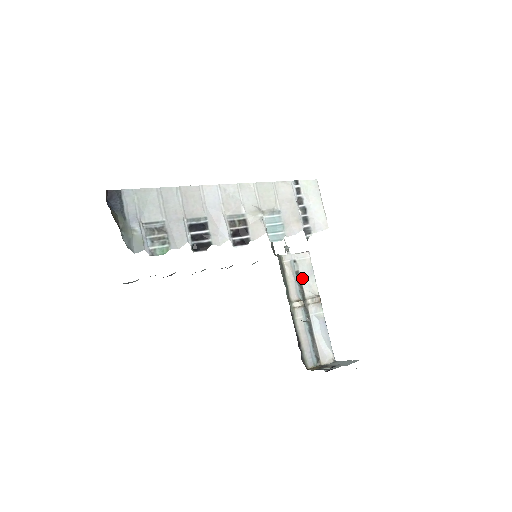
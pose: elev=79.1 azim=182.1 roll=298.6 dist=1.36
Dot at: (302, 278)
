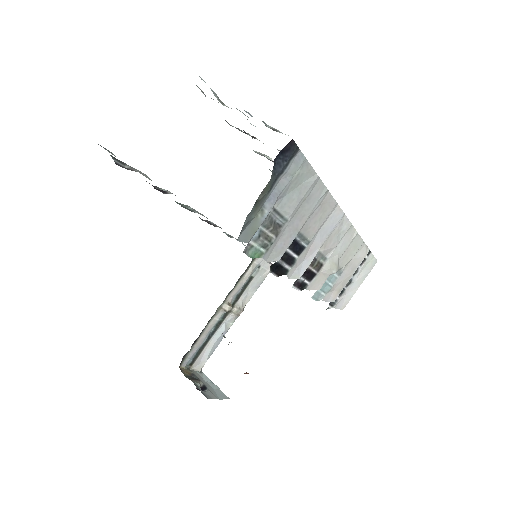
Dot at: (249, 285)
